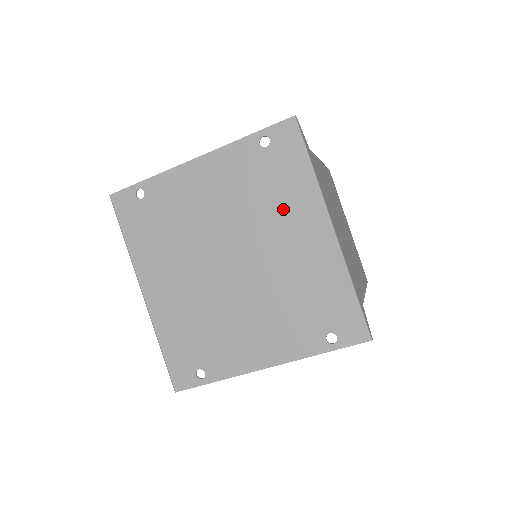
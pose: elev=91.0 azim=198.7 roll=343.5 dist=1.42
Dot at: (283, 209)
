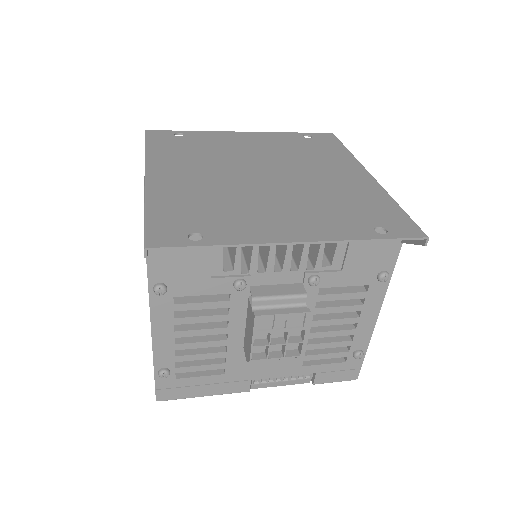
Dot at: (323, 161)
